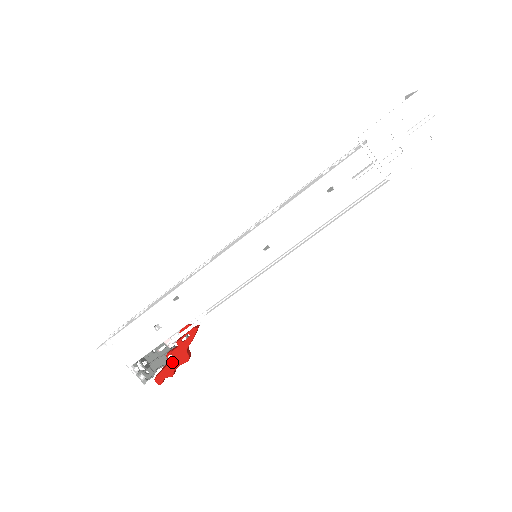
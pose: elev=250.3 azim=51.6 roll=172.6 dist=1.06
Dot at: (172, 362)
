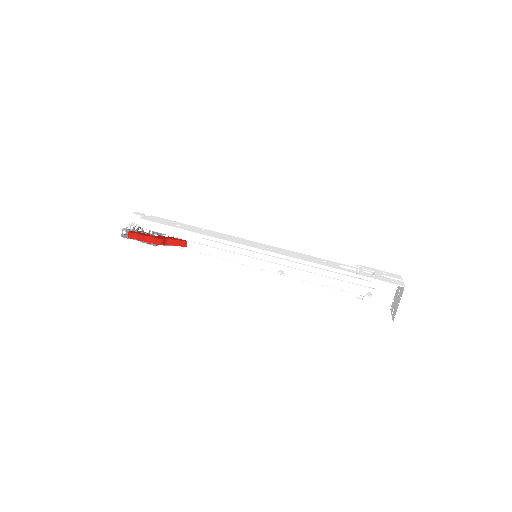
Dot at: (152, 235)
